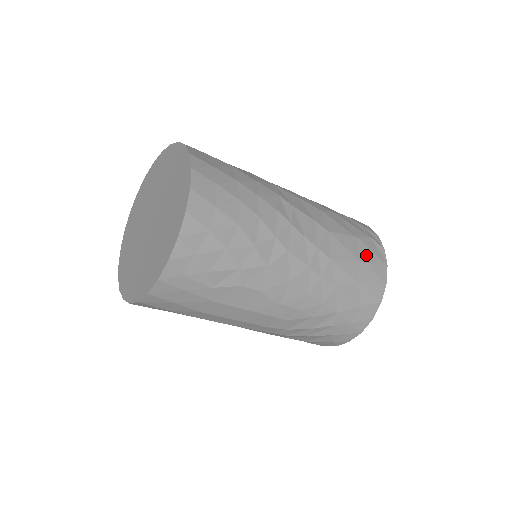
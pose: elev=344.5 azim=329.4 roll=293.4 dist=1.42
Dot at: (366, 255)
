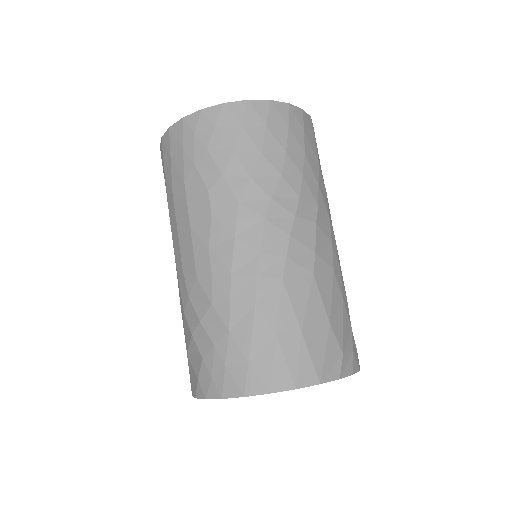
Dot at: (315, 341)
